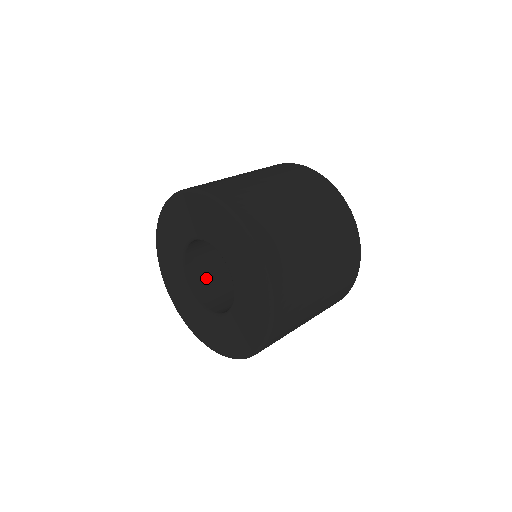
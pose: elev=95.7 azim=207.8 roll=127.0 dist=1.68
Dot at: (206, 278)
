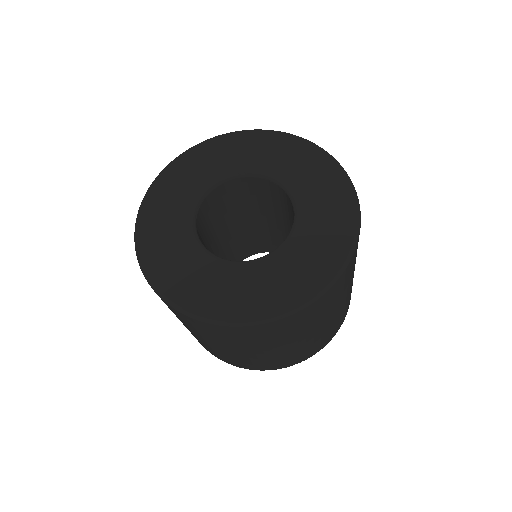
Dot at: occluded
